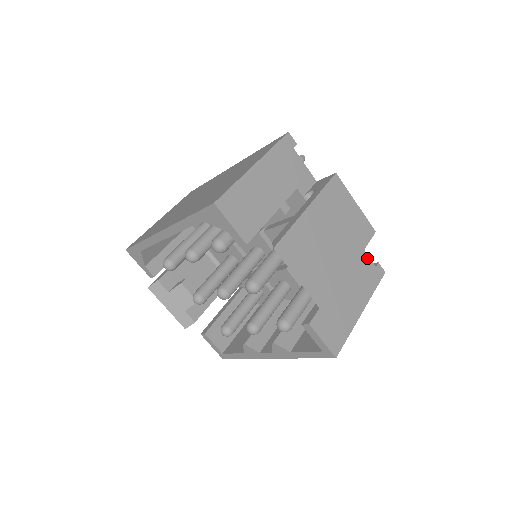
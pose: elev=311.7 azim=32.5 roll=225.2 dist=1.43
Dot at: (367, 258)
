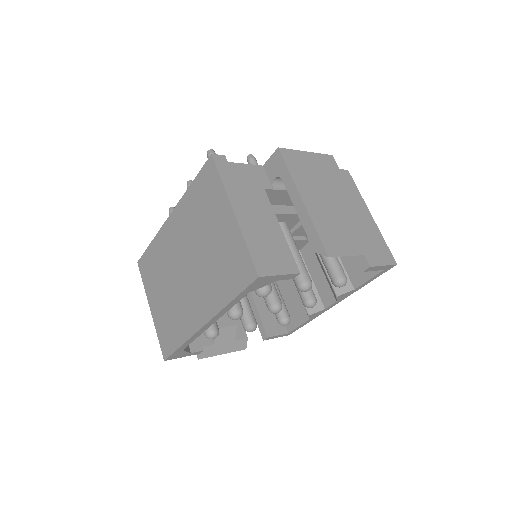
Dot at: occluded
